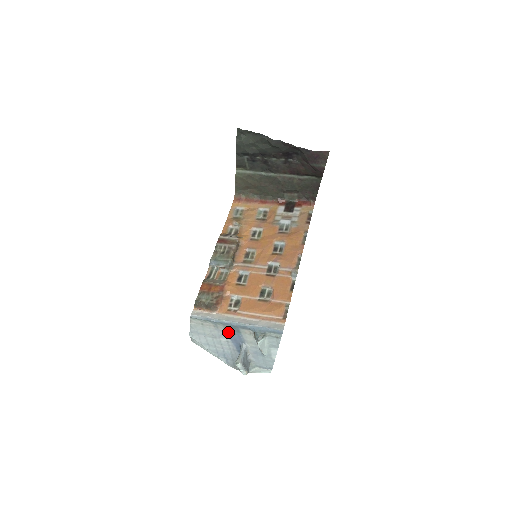
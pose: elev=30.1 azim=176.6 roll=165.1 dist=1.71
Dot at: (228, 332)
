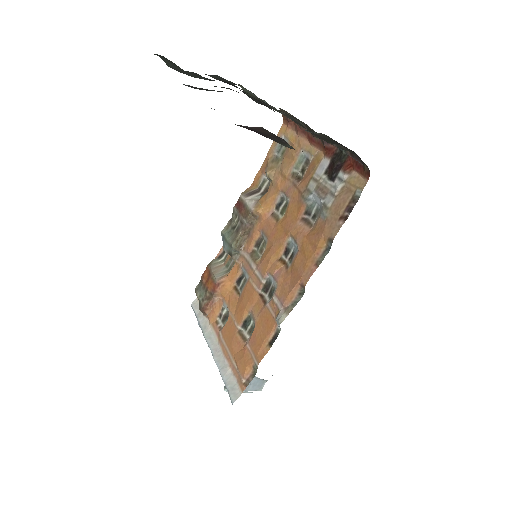
Dot at: occluded
